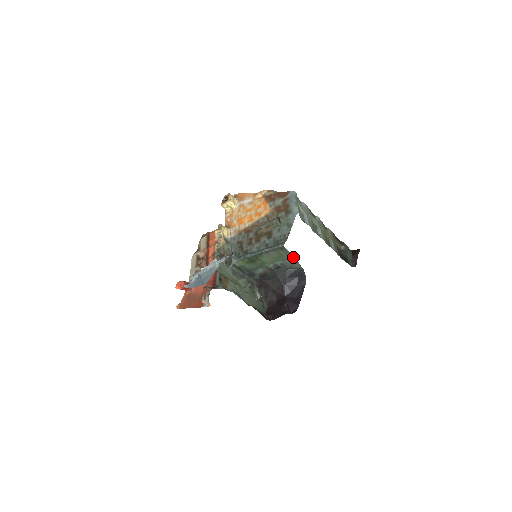
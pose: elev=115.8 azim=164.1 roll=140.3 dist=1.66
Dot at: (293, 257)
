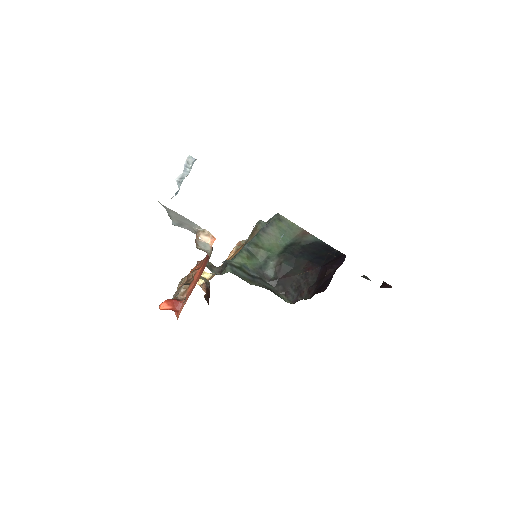
Dot at: (300, 229)
